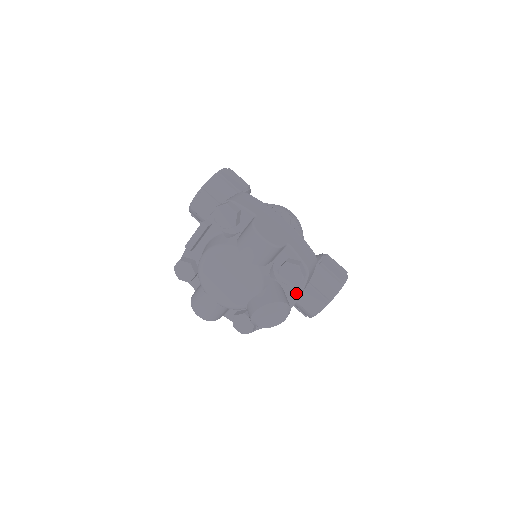
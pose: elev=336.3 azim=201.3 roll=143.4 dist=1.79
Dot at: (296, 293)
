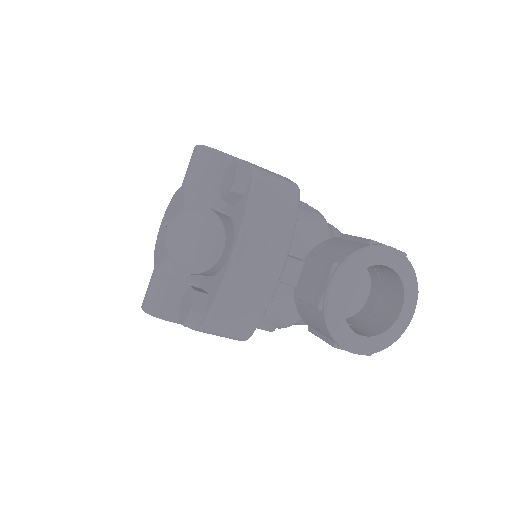
Dot at: (242, 212)
